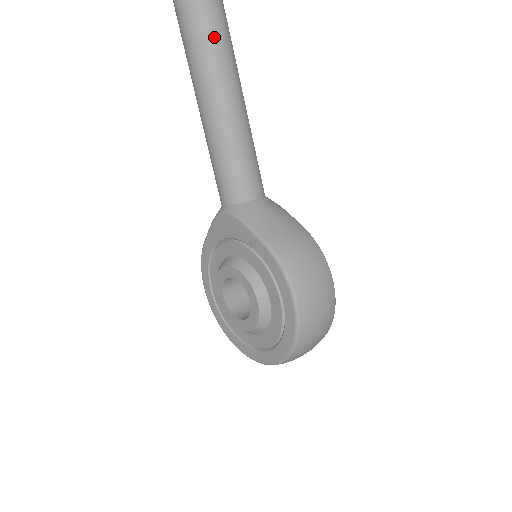
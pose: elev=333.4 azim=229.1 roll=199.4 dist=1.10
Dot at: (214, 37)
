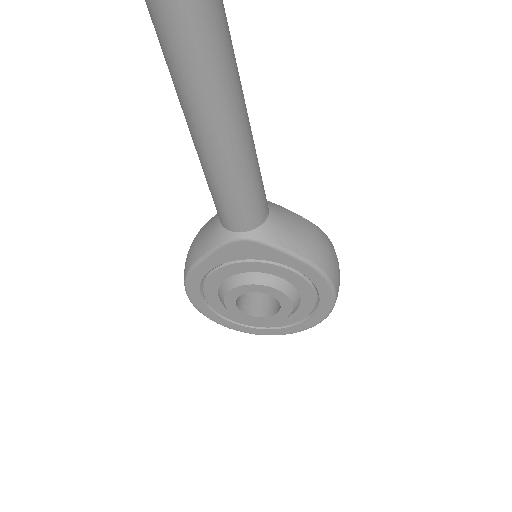
Dot at: (228, 50)
